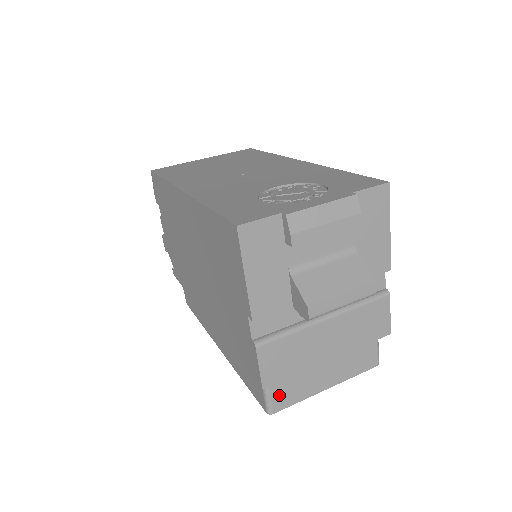
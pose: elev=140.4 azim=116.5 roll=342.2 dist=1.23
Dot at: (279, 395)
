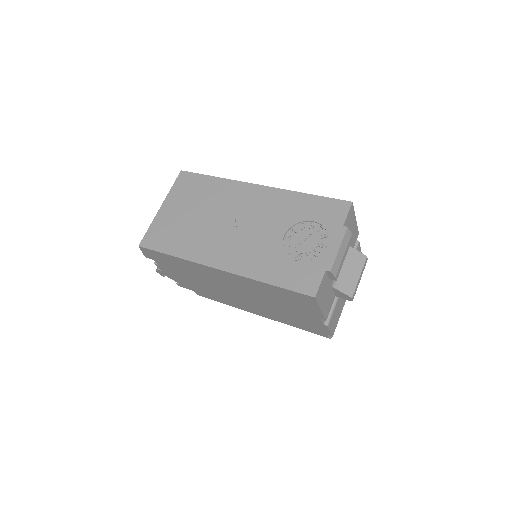
Dot at: occluded
